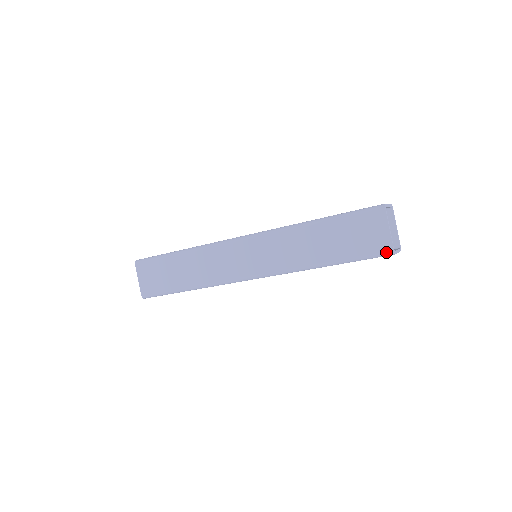
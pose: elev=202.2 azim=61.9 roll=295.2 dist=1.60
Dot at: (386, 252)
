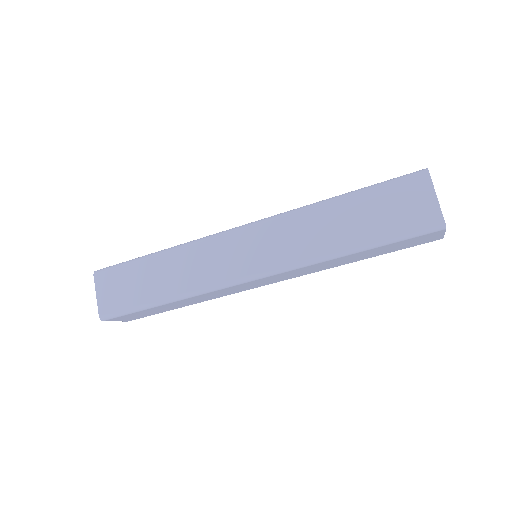
Dot at: (435, 225)
